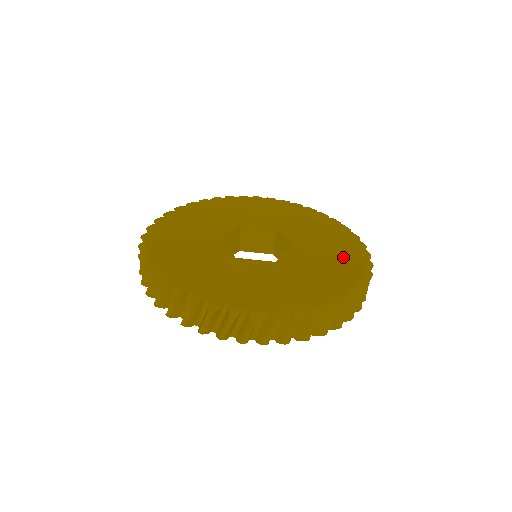
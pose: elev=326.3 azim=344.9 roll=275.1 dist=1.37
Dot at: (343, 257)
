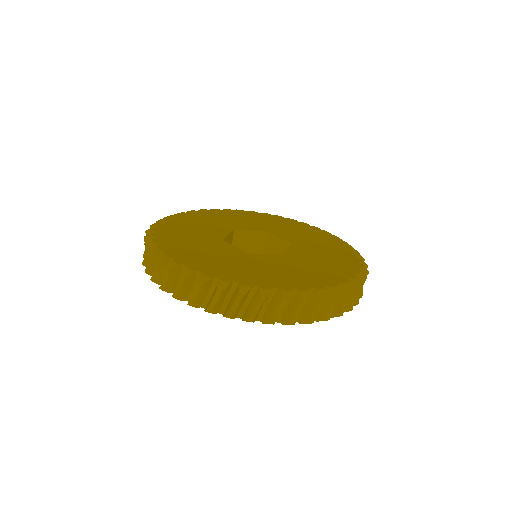
Dot at: (315, 276)
